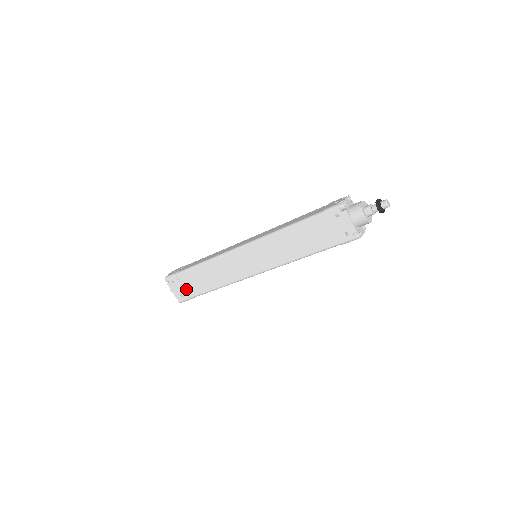
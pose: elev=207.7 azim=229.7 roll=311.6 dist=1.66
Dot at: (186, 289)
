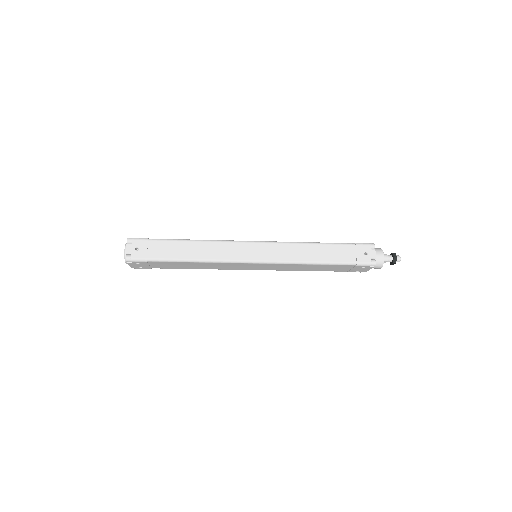
Dot at: (152, 266)
